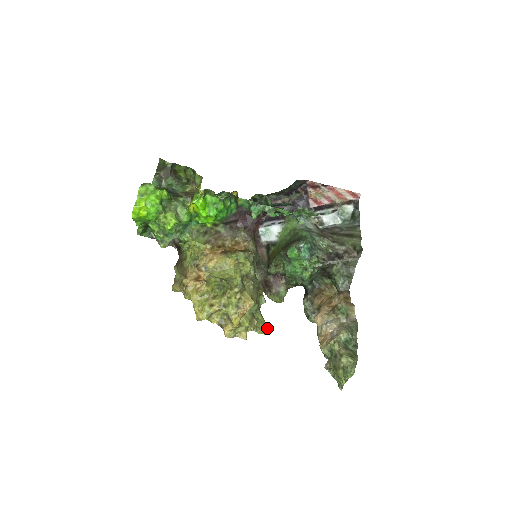
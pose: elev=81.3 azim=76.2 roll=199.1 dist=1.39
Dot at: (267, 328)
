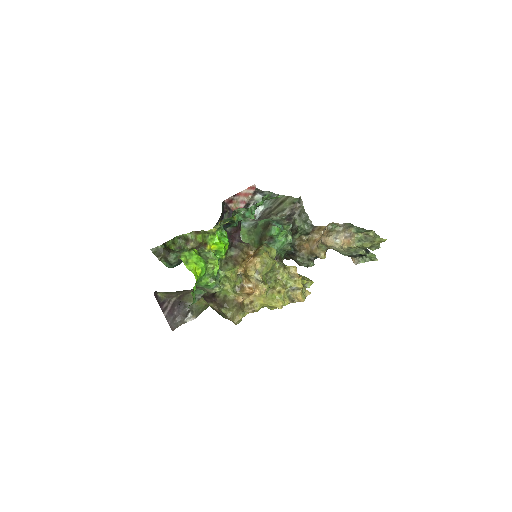
Dot at: (310, 280)
